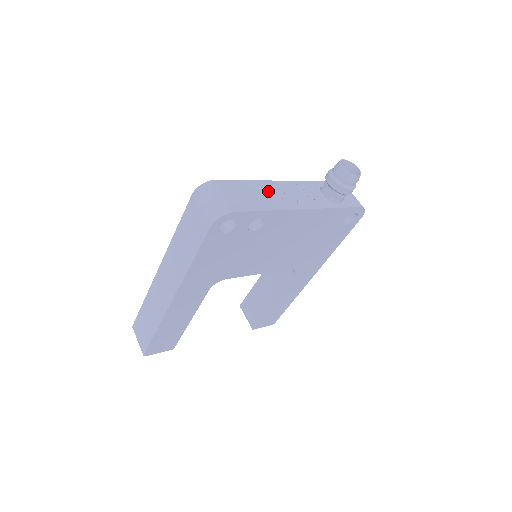
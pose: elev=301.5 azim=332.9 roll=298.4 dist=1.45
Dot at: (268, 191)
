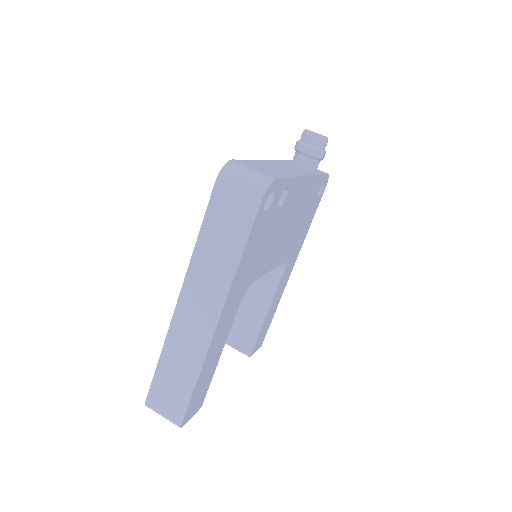
Dot at: (271, 166)
